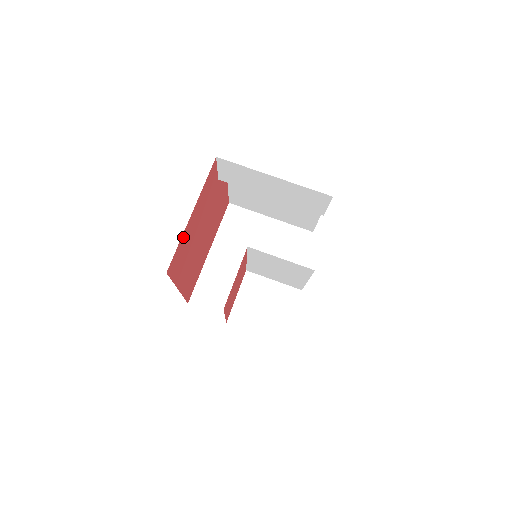
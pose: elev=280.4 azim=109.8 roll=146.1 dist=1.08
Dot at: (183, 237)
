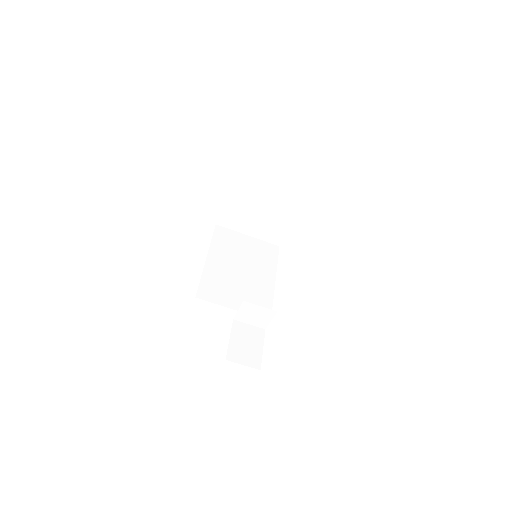
Dot at: occluded
